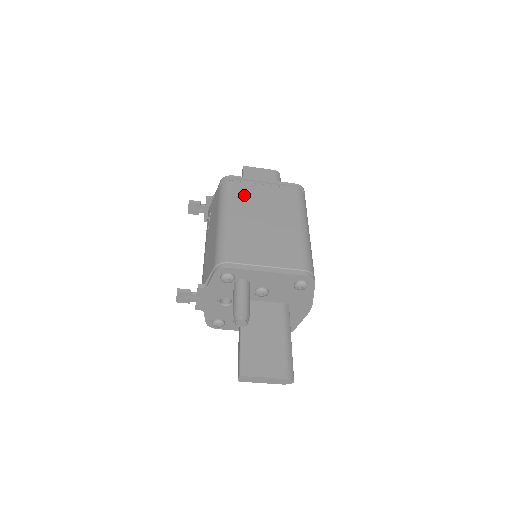
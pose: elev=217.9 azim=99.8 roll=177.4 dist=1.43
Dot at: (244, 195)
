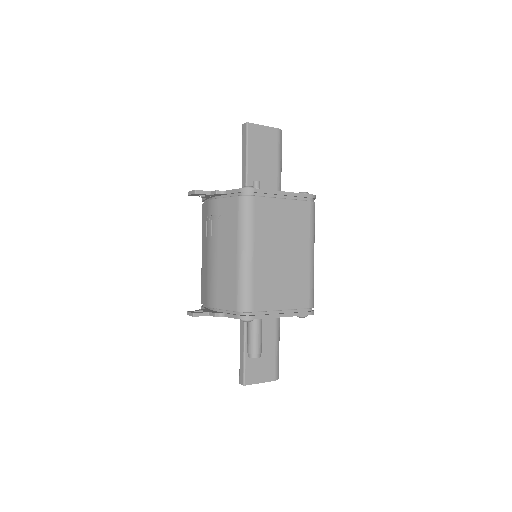
Dot at: (265, 218)
